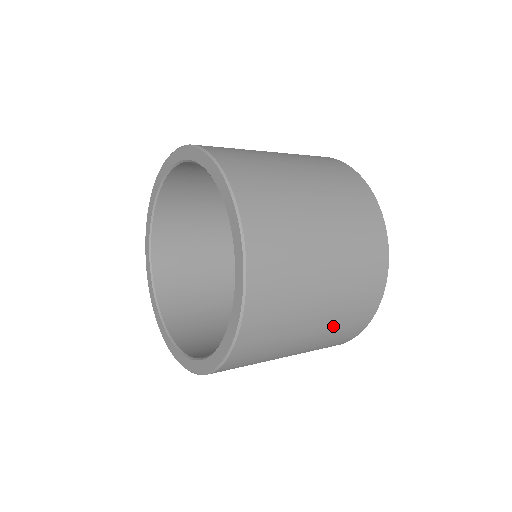
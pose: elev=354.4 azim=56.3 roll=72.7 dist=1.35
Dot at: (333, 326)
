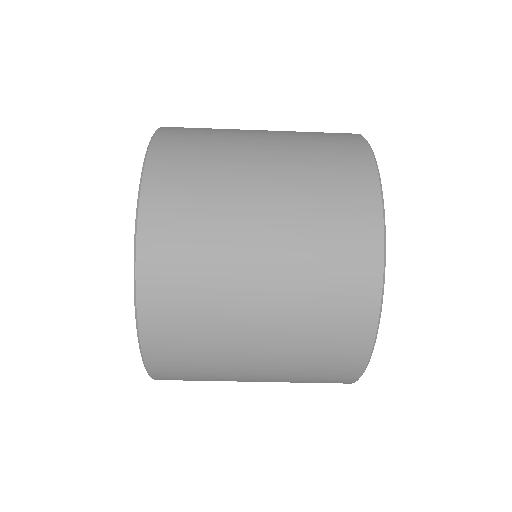
Dot at: (303, 187)
